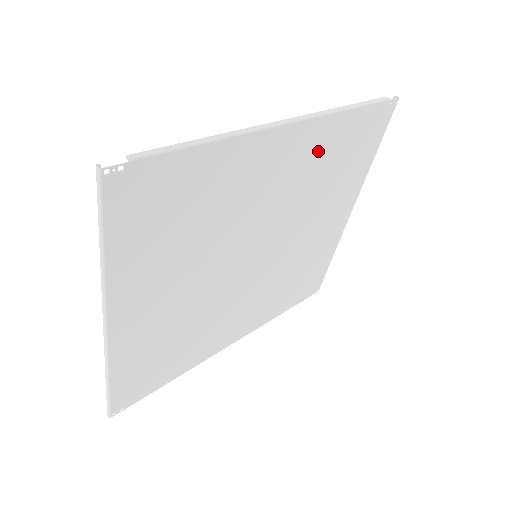
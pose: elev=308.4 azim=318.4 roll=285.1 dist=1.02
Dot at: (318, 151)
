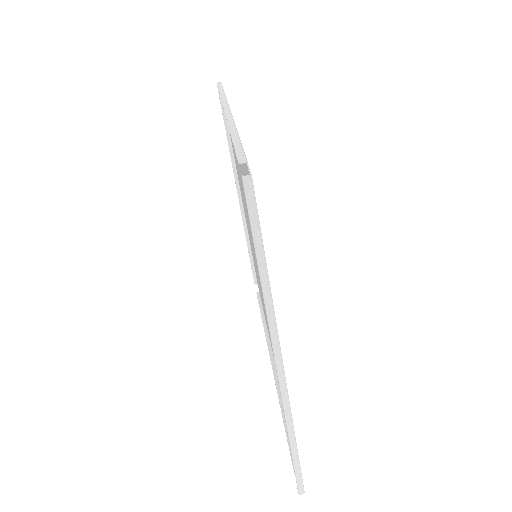
Dot at: occluded
